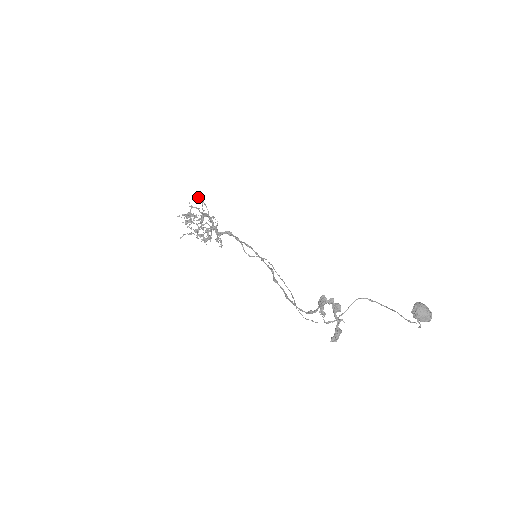
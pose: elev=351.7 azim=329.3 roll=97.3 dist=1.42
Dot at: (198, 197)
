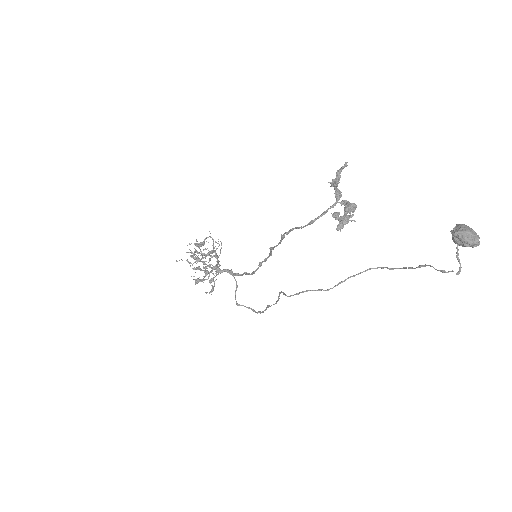
Dot at: (218, 241)
